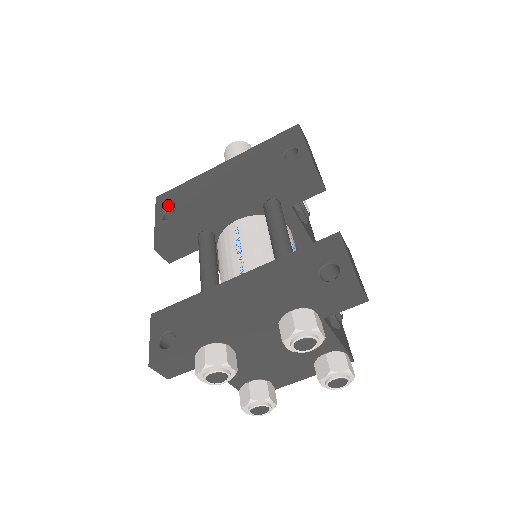
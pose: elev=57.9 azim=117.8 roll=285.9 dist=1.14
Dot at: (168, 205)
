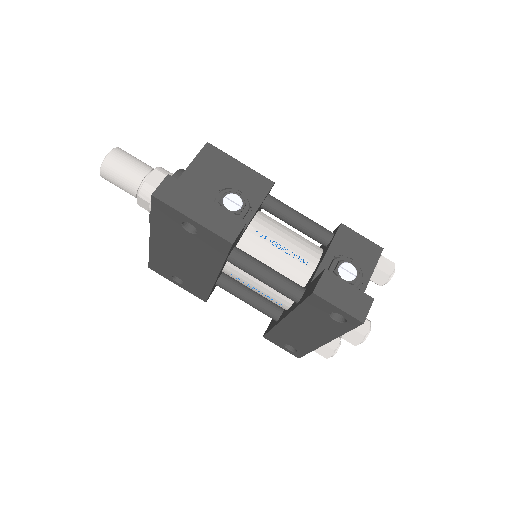
Dot at: (167, 274)
